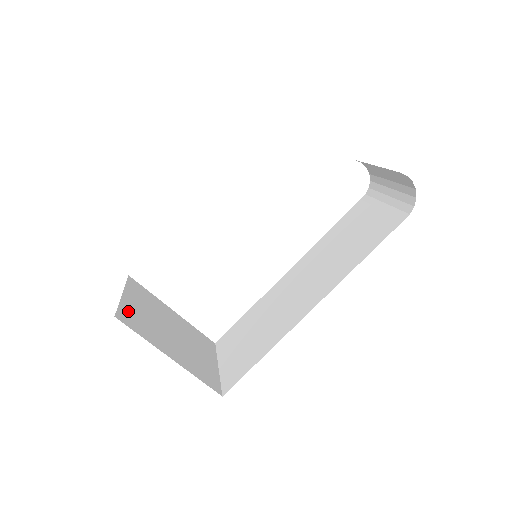
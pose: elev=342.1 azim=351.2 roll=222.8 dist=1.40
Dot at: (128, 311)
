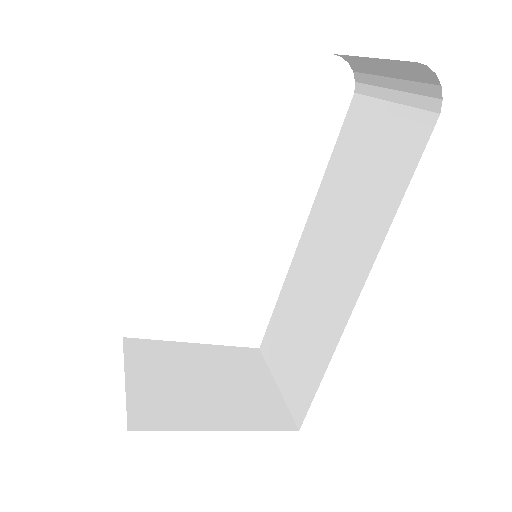
Dot at: (141, 402)
